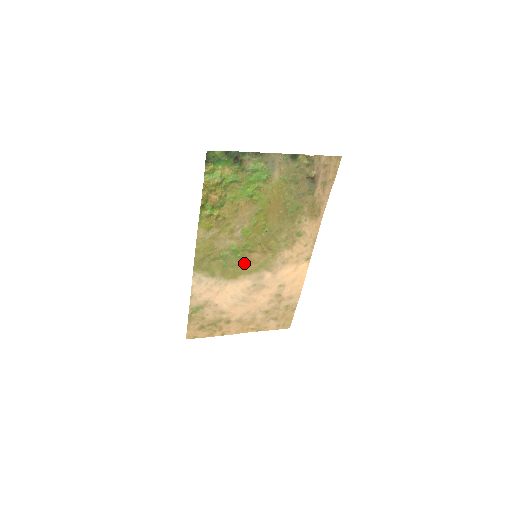
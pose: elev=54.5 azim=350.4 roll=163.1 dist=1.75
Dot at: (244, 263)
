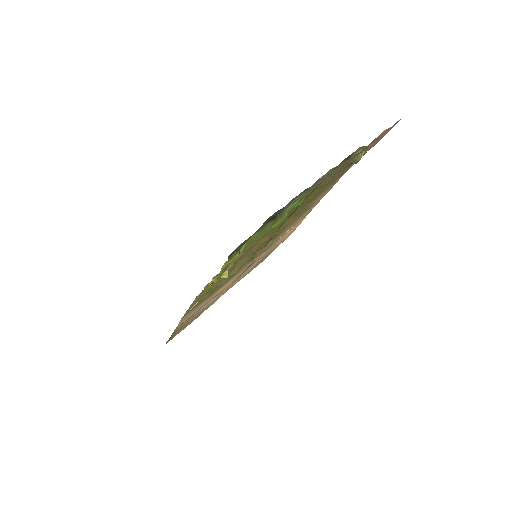
Dot at: occluded
